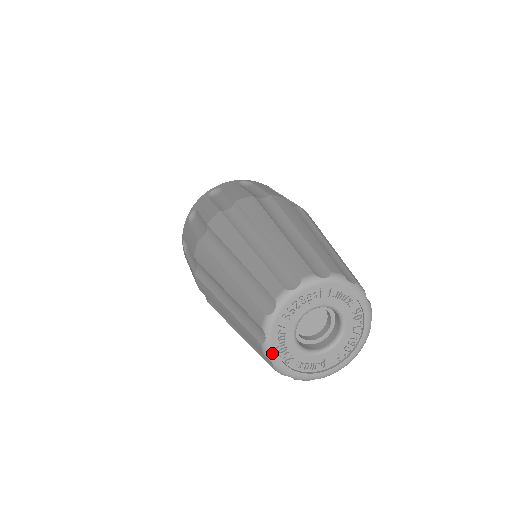
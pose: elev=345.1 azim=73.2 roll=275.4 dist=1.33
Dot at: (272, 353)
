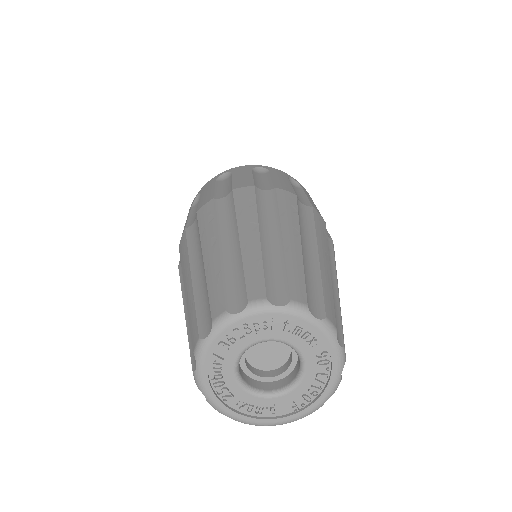
Dot at: (204, 385)
